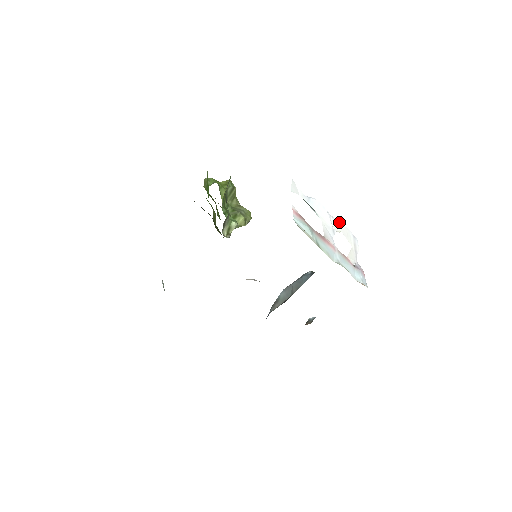
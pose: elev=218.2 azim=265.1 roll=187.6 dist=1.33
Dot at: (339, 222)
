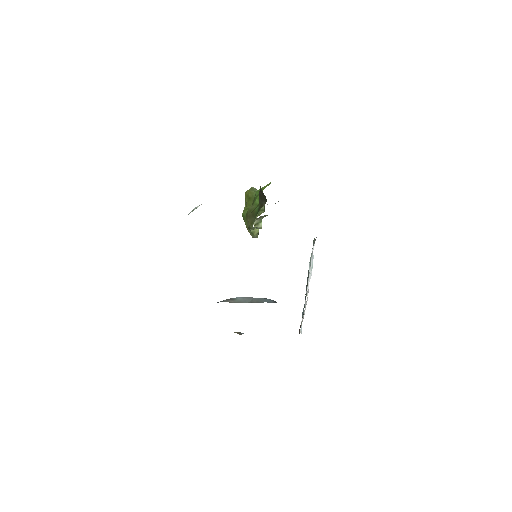
Dot at: occluded
